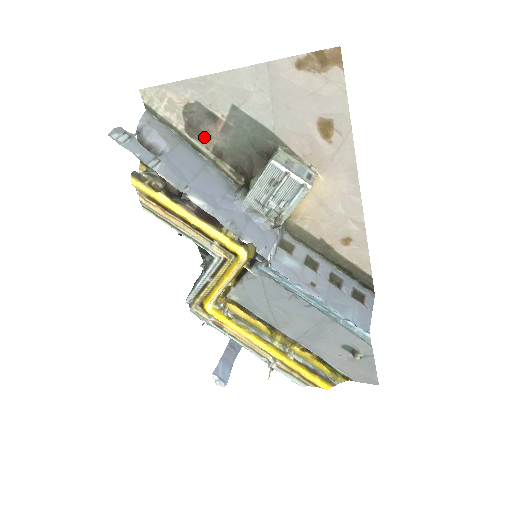
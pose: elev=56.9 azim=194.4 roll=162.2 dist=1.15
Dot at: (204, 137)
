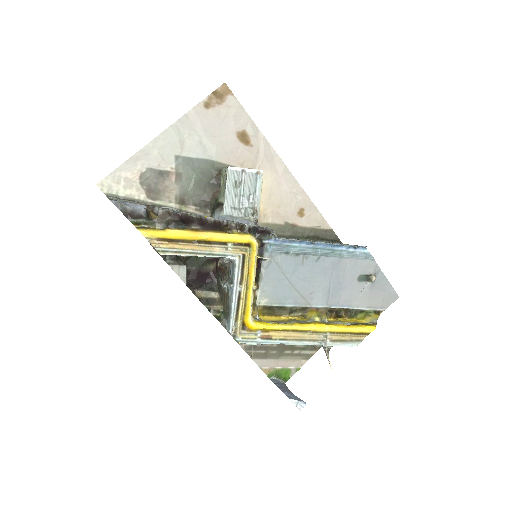
Dot at: (164, 194)
